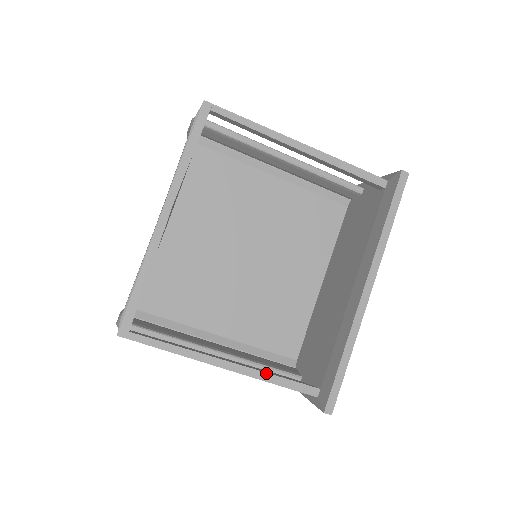
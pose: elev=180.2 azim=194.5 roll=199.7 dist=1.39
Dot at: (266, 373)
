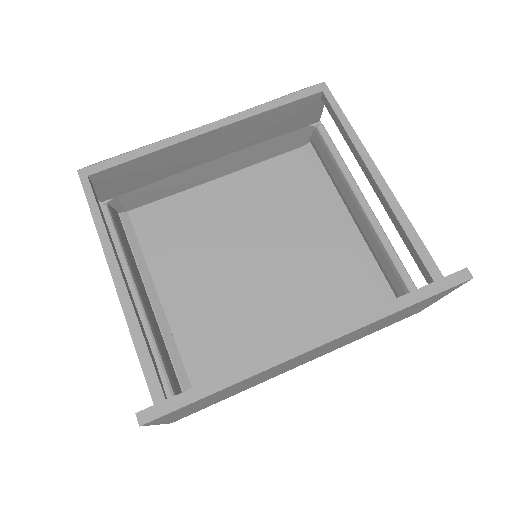
Dot at: (139, 324)
